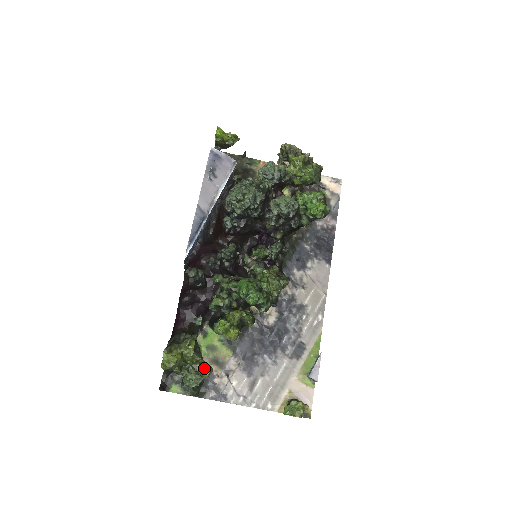
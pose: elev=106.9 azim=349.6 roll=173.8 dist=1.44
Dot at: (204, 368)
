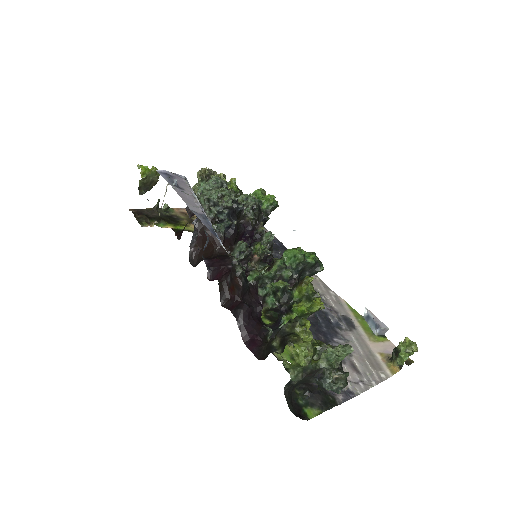
Dot at: (330, 347)
